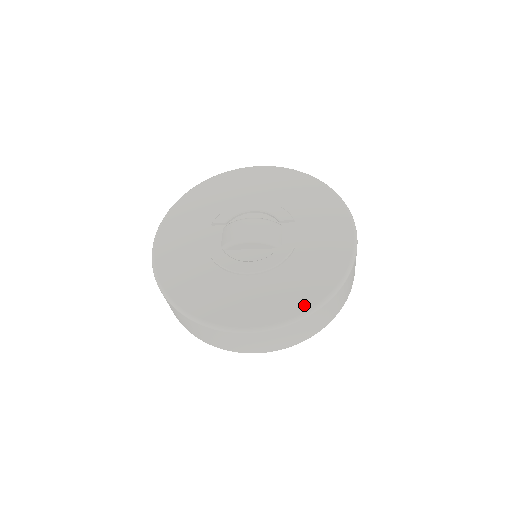
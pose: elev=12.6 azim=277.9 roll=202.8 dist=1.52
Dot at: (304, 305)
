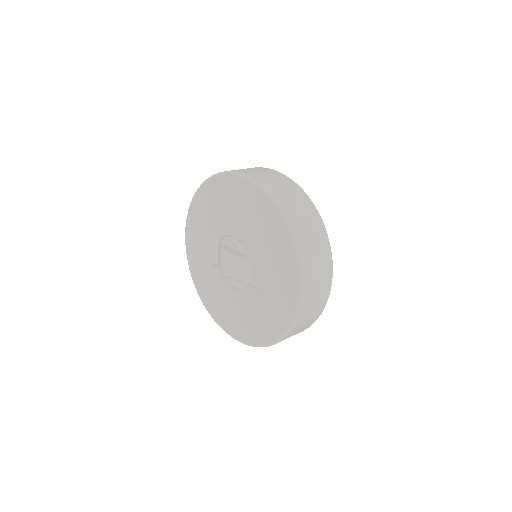
Dot at: (261, 340)
